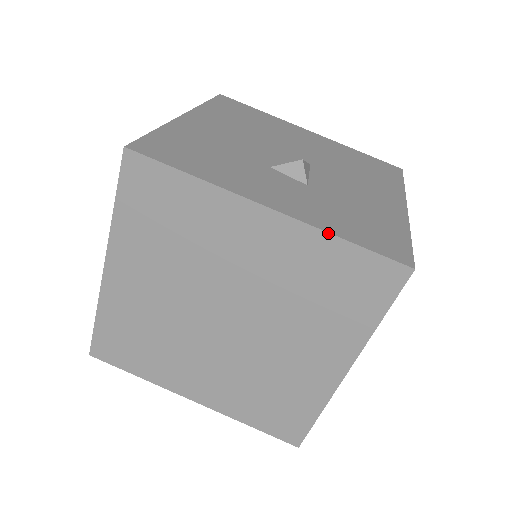
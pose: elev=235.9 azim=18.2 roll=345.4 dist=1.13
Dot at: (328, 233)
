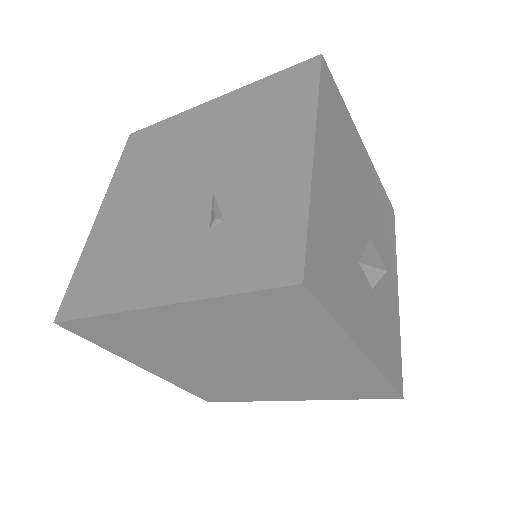
Dot at: (382, 375)
